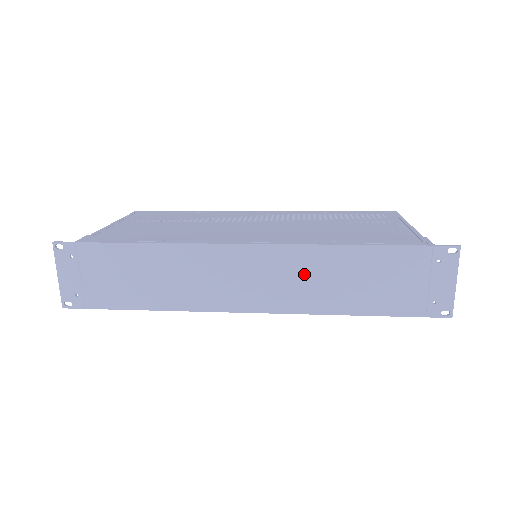
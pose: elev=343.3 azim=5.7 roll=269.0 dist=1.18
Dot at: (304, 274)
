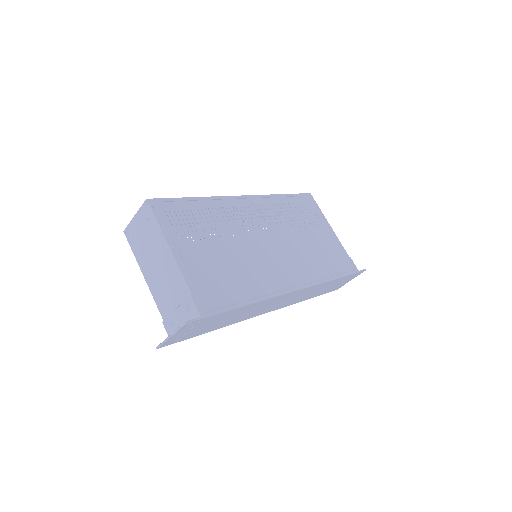
Dot at: (306, 293)
